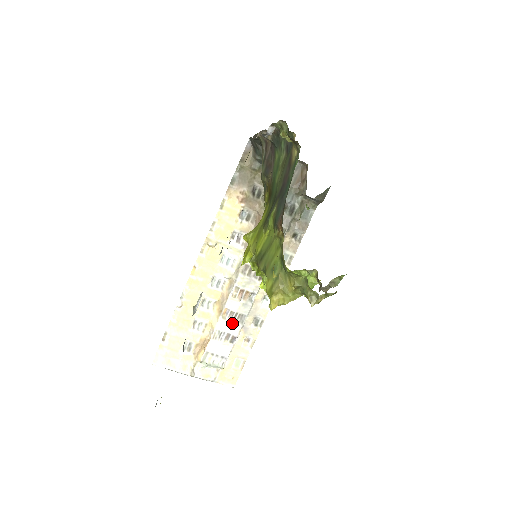
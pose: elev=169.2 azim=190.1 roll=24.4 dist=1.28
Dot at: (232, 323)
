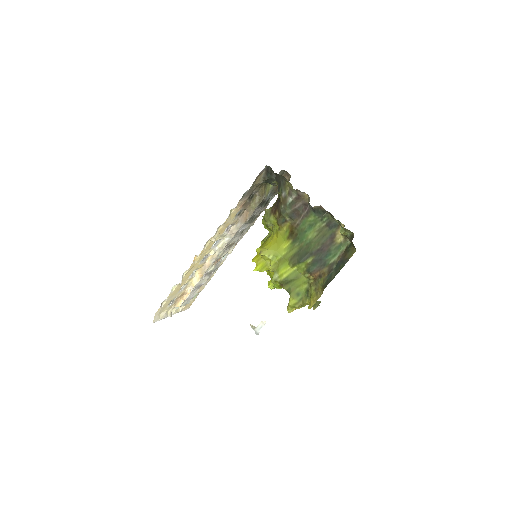
Dot at: (205, 278)
